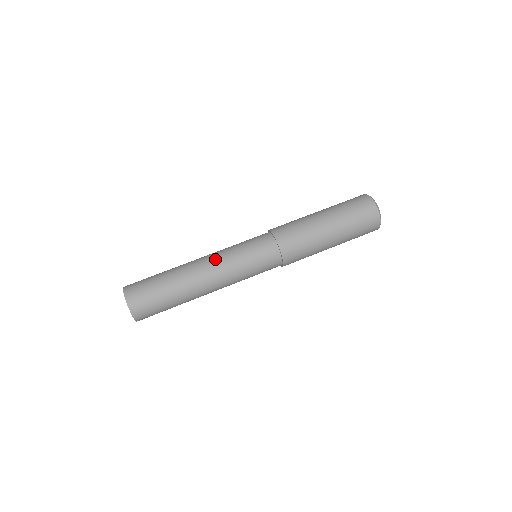
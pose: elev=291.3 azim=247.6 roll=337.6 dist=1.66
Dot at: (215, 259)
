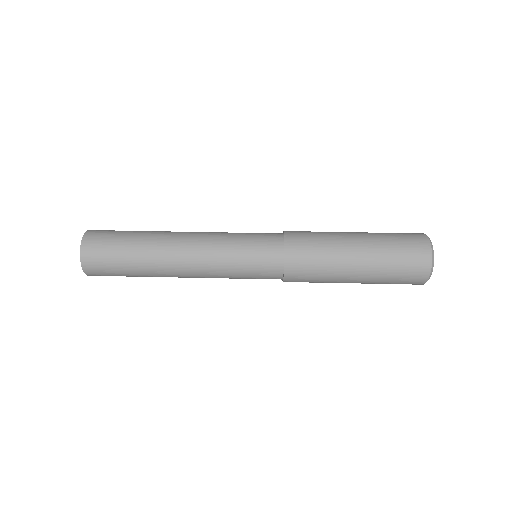
Dot at: (202, 241)
